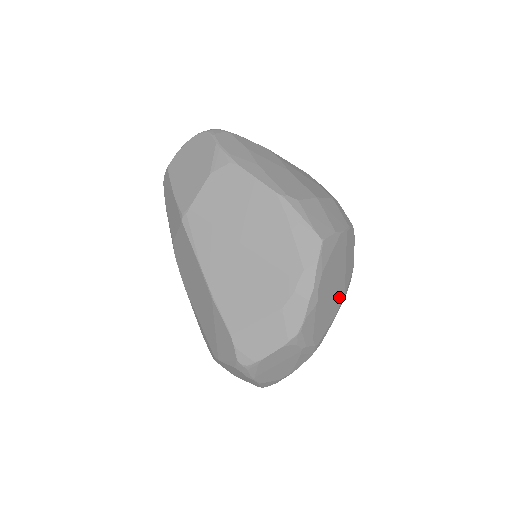
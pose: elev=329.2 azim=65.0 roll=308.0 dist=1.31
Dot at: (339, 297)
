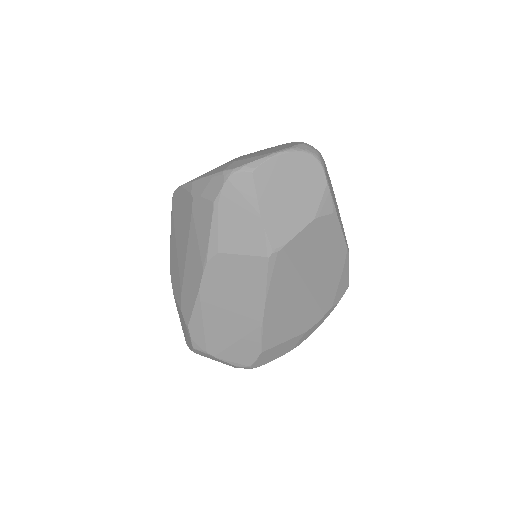
Dot at: occluded
